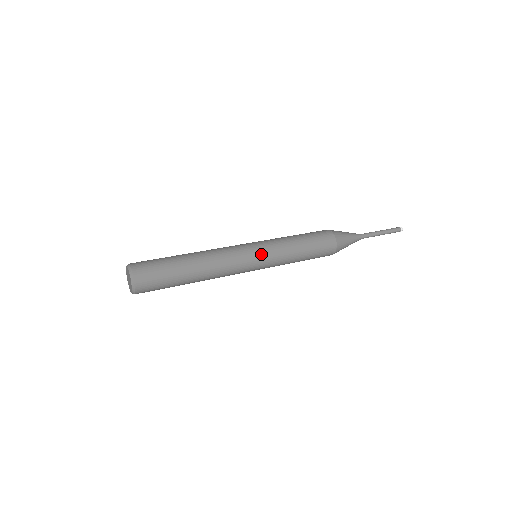
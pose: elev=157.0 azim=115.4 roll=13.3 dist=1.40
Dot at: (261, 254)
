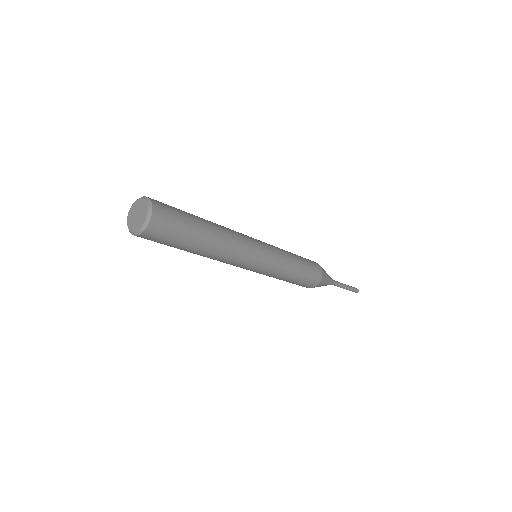
Dot at: occluded
